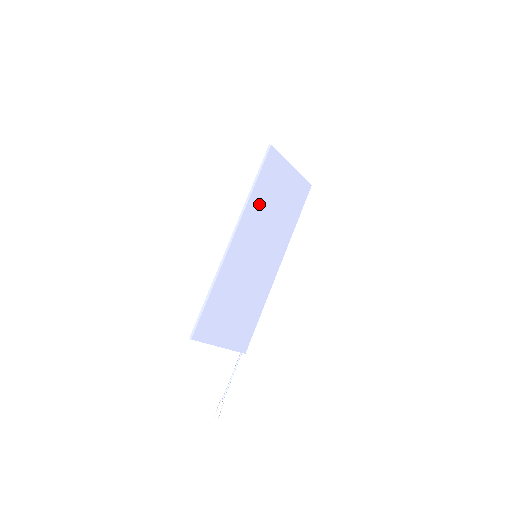
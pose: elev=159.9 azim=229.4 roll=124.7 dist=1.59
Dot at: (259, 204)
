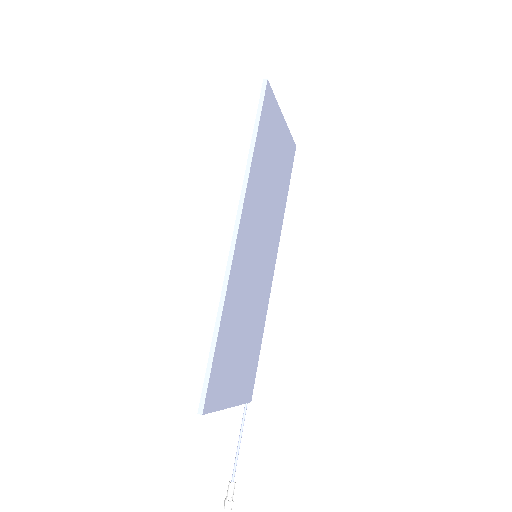
Dot at: (258, 175)
